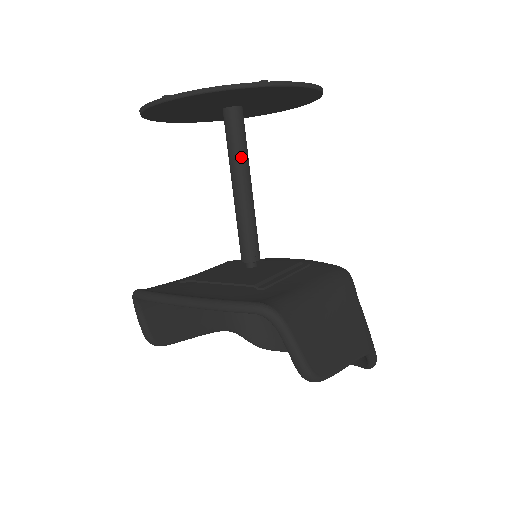
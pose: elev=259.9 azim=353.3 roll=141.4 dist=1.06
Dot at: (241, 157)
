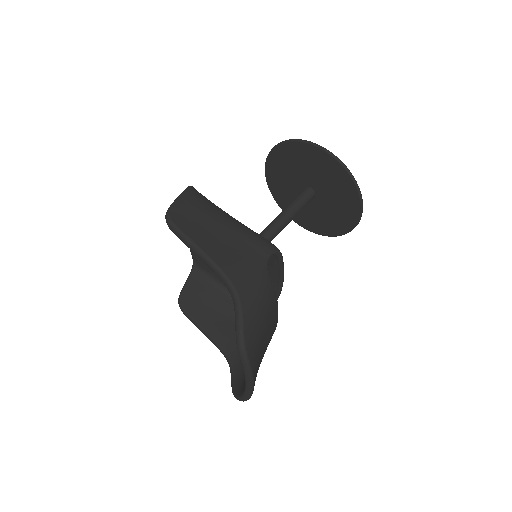
Dot at: (290, 205)
